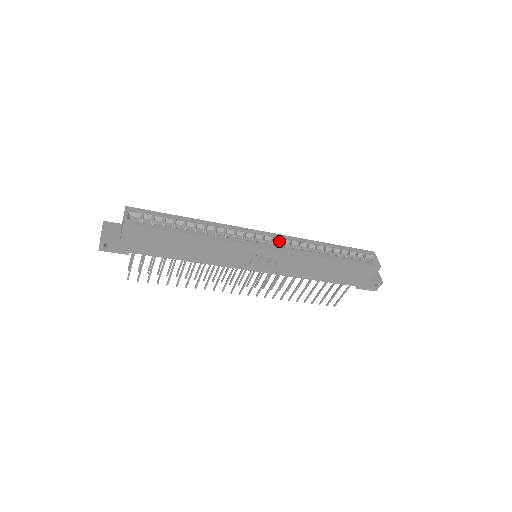
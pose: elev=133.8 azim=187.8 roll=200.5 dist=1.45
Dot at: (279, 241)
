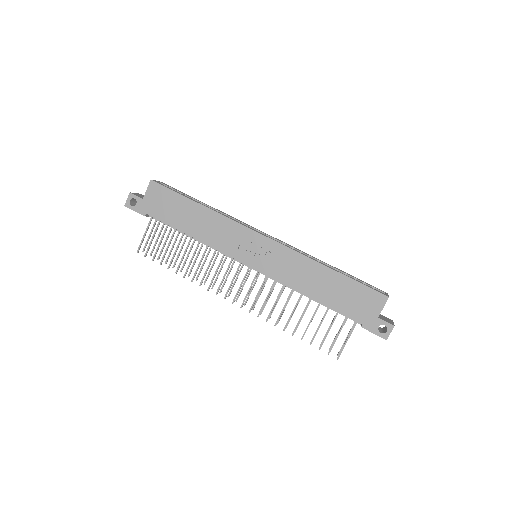
Dot at: occluded
